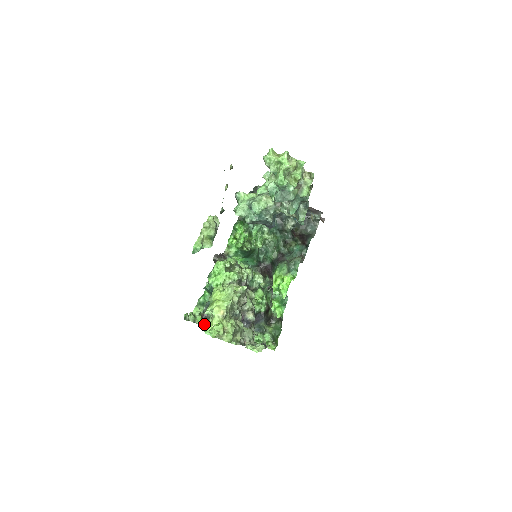
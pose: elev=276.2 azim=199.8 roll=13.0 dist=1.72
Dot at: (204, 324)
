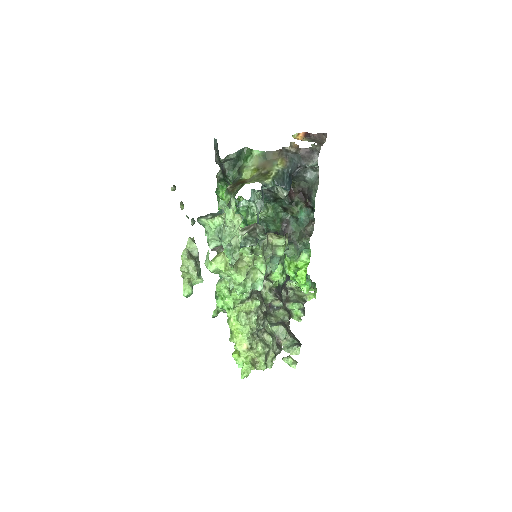
Dot at: (233, 356)
